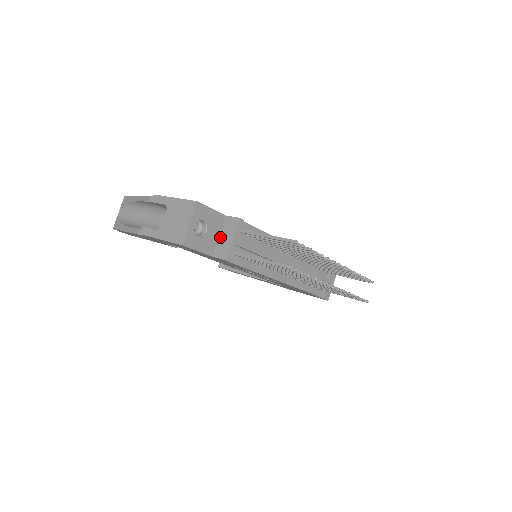
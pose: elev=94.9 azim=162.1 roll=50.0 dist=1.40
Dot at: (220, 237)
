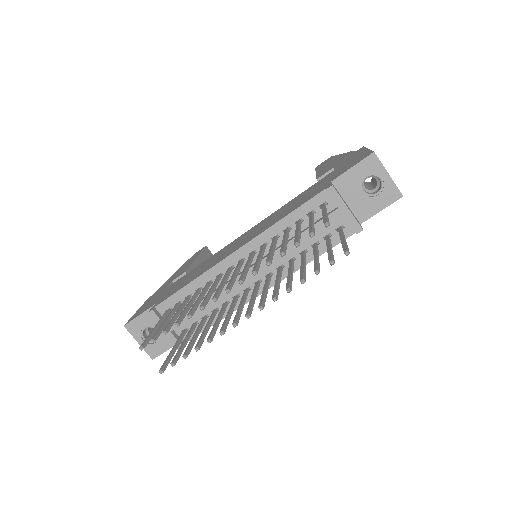
Dot at: occluded
